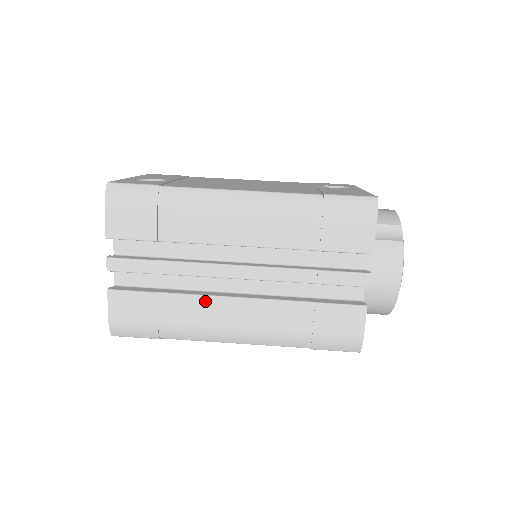
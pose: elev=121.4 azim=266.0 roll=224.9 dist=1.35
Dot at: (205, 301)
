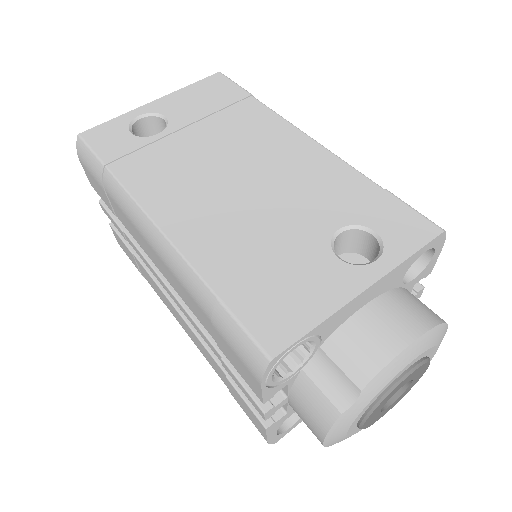
Dot at: (159, 289)
